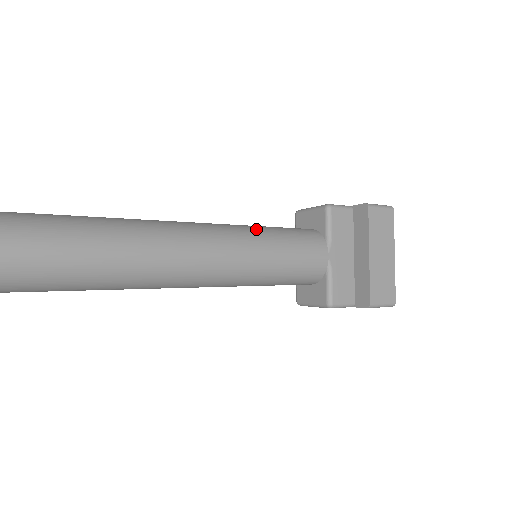
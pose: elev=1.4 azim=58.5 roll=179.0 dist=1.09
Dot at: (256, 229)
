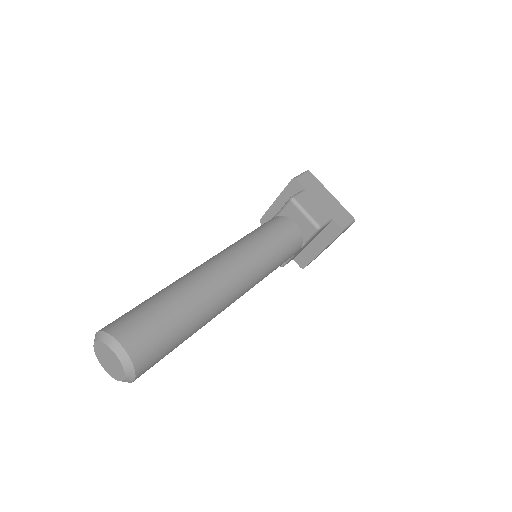
Dot at: (269, 259)
